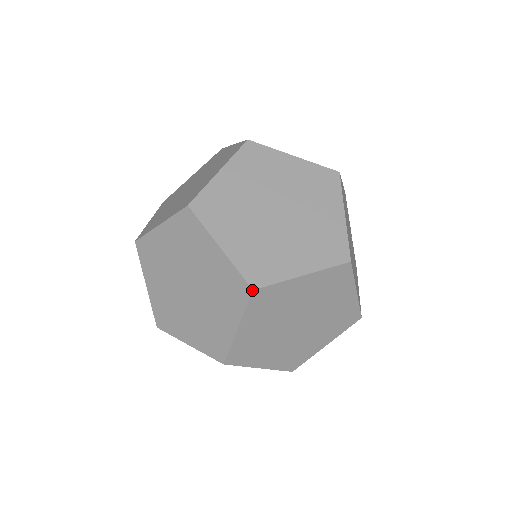
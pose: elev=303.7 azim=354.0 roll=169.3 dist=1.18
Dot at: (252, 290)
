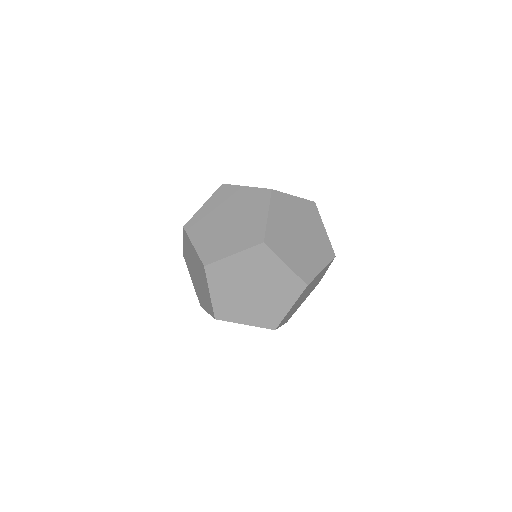
Dot at: occluded
